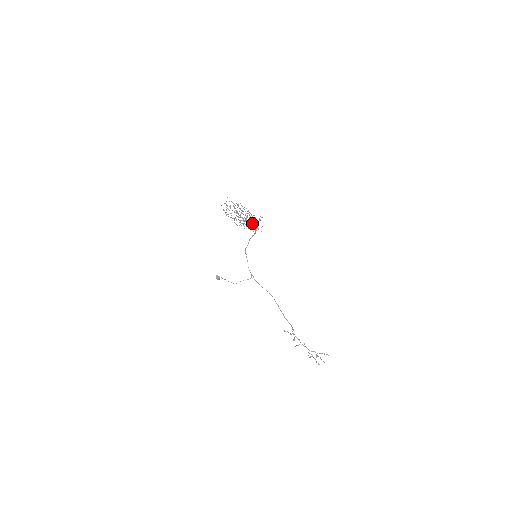
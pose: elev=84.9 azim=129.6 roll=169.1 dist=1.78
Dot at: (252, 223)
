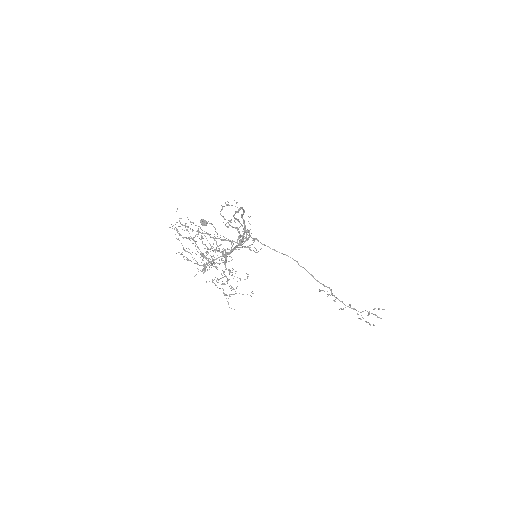
Dot at: occluded
